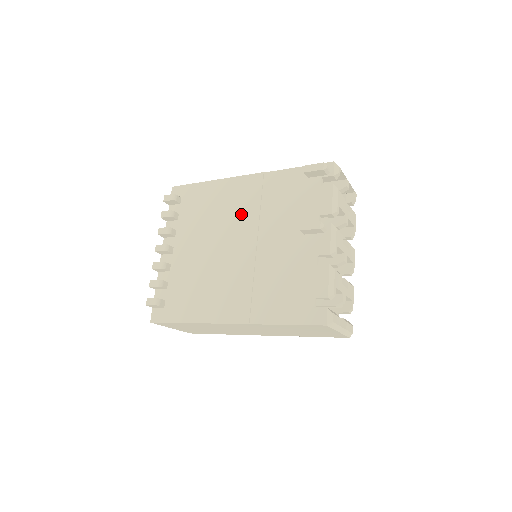
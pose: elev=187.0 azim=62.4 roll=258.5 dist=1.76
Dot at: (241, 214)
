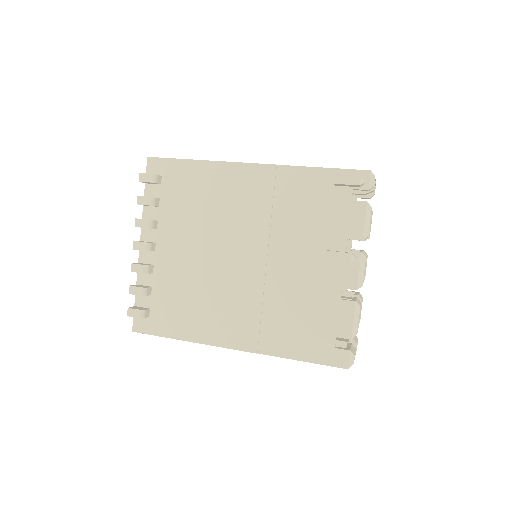
Dot at: (246, 217)
